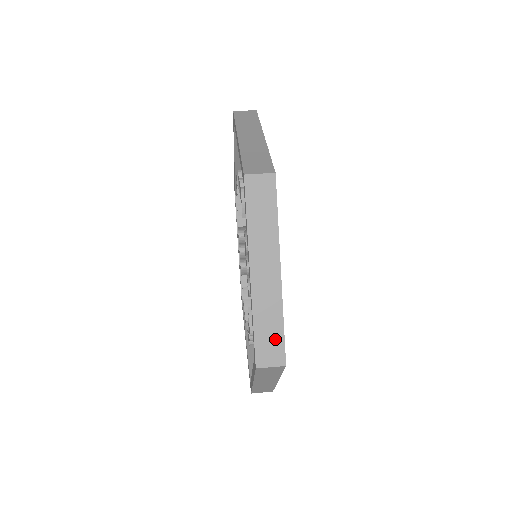
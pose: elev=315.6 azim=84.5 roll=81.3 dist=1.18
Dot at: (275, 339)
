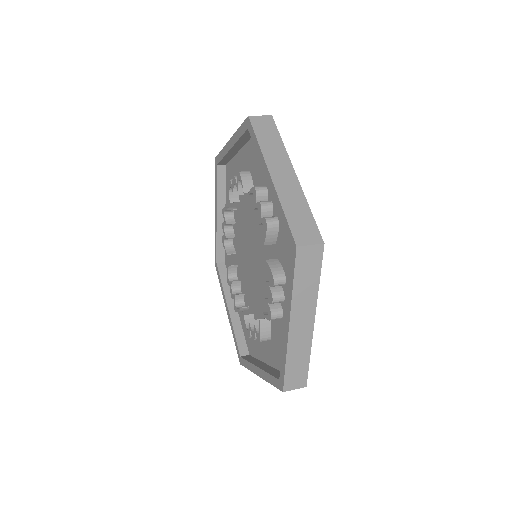
Dot at: (307, 222)
